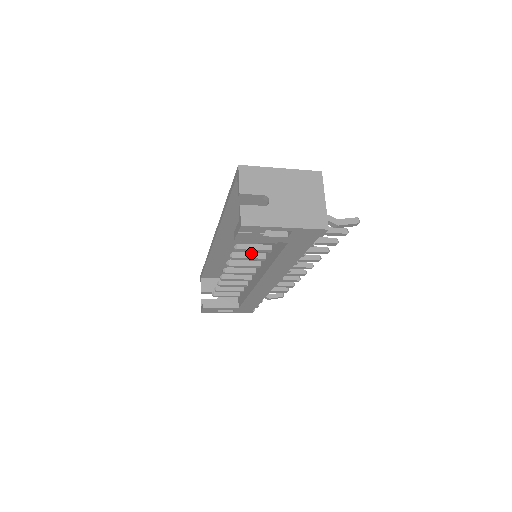
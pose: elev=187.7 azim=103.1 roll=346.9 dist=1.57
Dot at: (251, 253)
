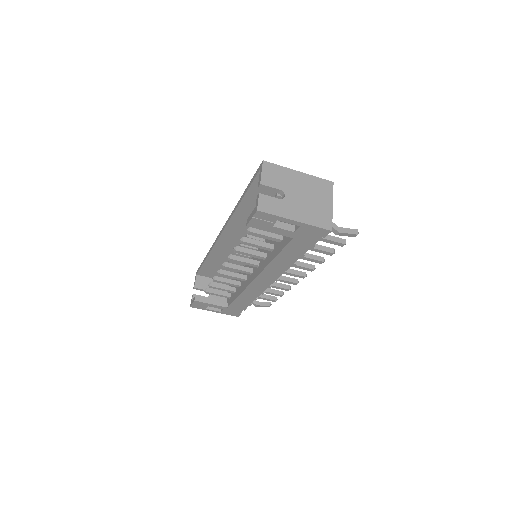
Dot at: (253, 250)
